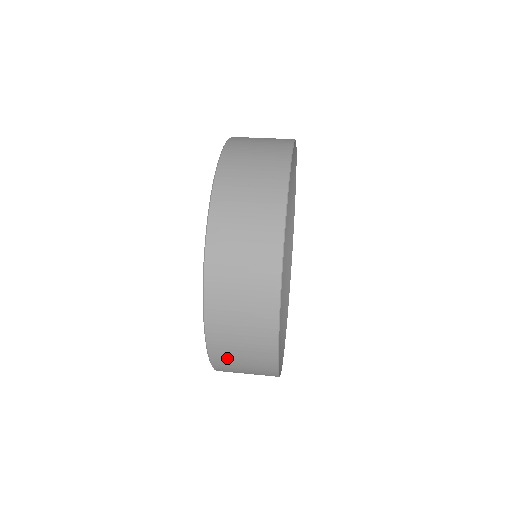
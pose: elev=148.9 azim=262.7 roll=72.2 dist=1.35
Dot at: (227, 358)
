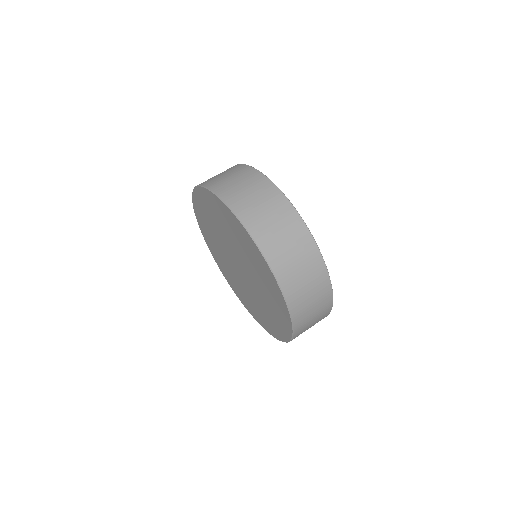
Dot at: occluded
